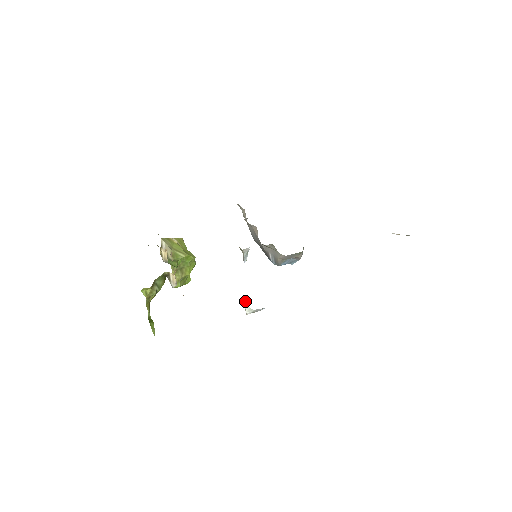
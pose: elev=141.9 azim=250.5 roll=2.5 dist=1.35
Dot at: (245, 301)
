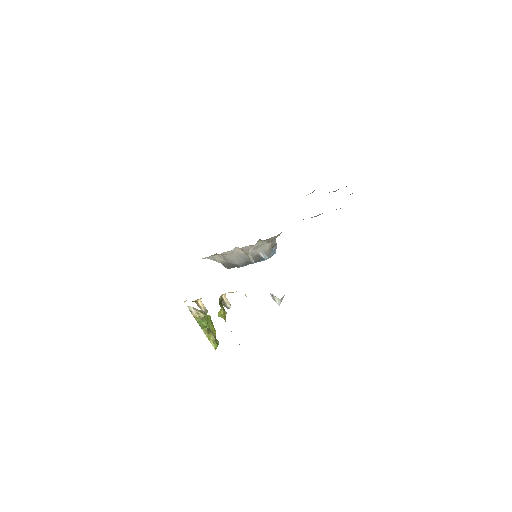
Dot at: (272, 295)
